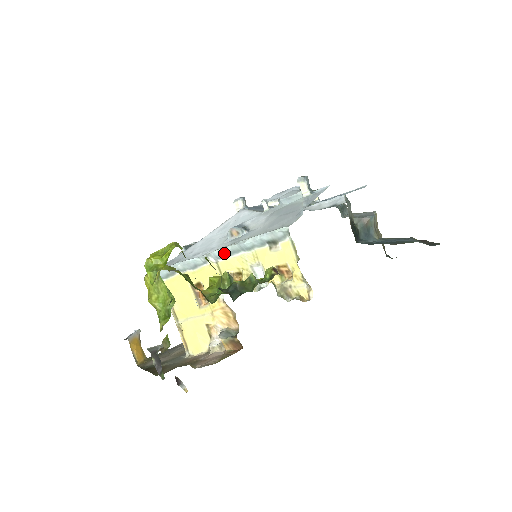
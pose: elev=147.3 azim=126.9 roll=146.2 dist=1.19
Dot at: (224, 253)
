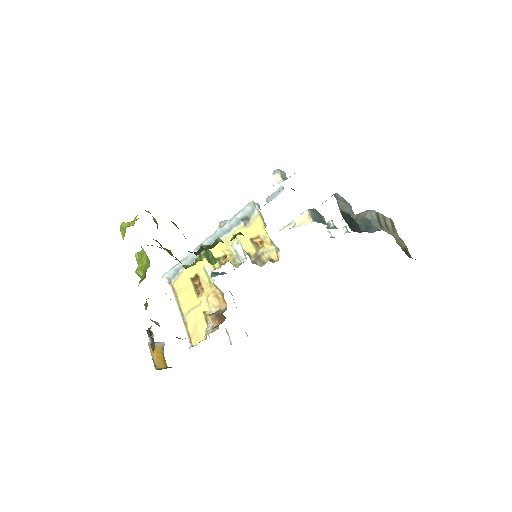
Dot at: (211, 240)
